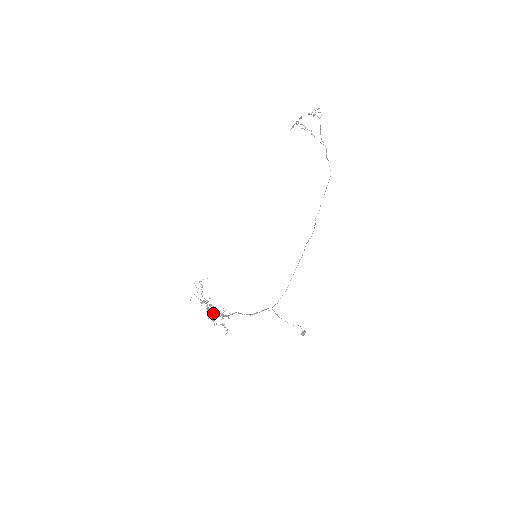
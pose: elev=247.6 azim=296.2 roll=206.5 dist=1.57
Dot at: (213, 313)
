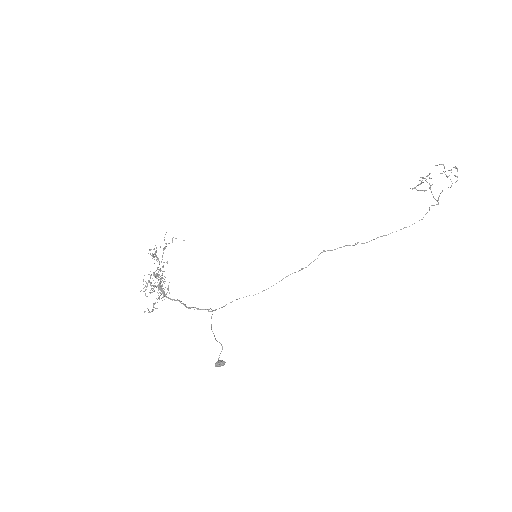
Dot at: occluded
